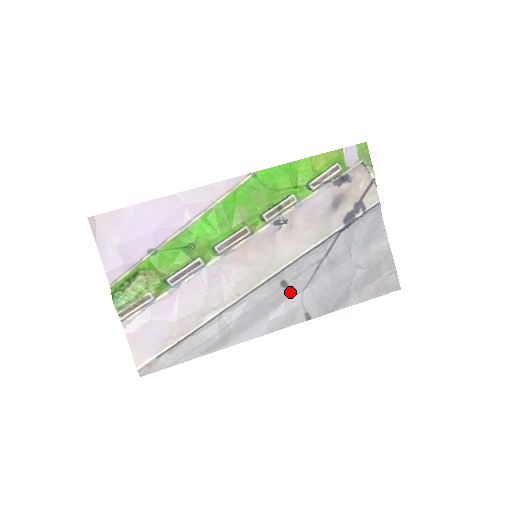
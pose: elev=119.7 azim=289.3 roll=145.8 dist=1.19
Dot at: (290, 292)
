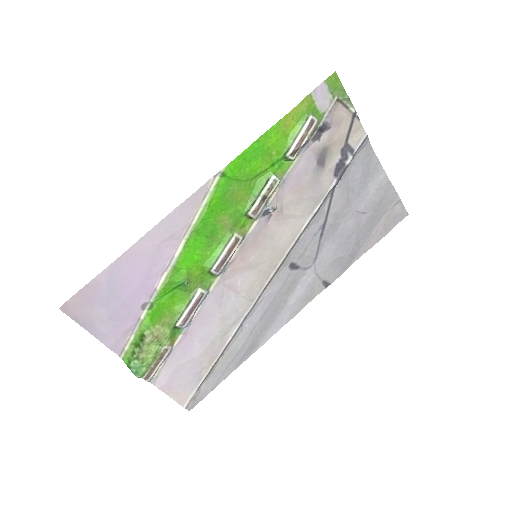
Dot at: (301, 271)
